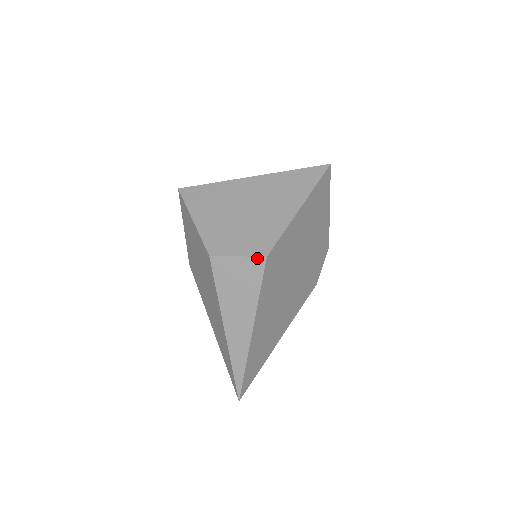
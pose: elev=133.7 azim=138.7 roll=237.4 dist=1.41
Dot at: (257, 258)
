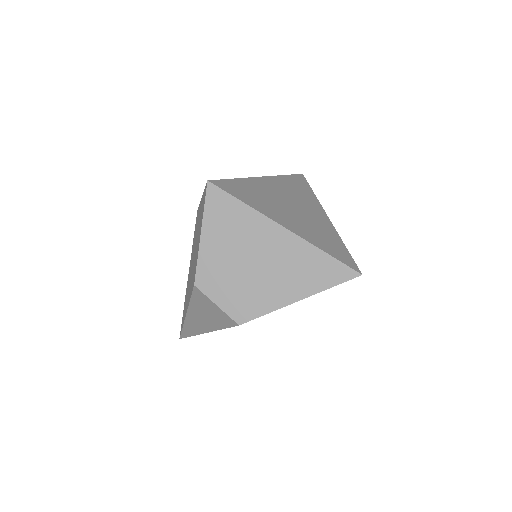
Dot at: (231, 319)
